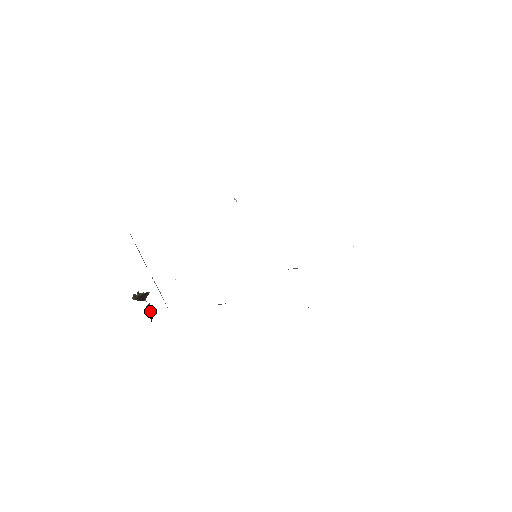
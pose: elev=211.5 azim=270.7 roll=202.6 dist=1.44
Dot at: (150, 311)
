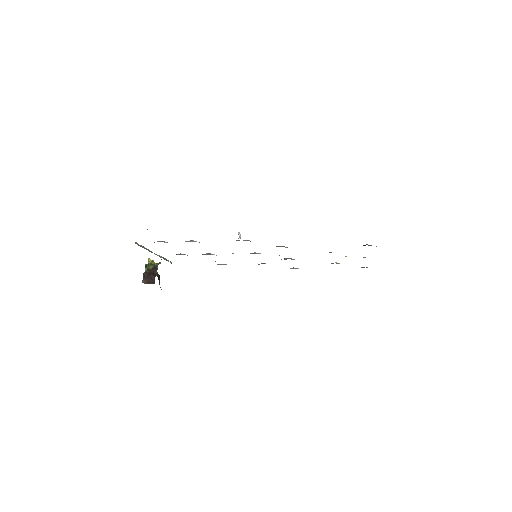
Dot at: (157, 268)
